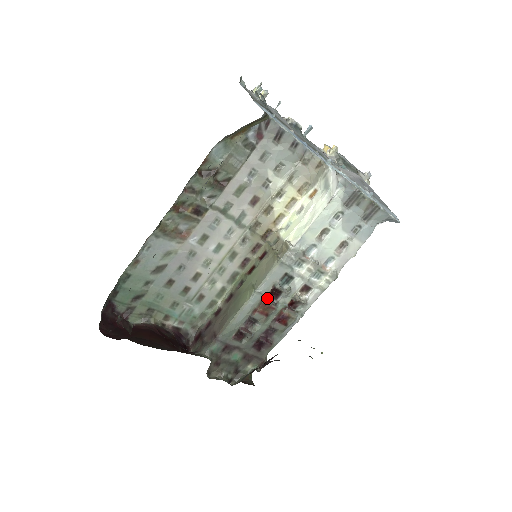
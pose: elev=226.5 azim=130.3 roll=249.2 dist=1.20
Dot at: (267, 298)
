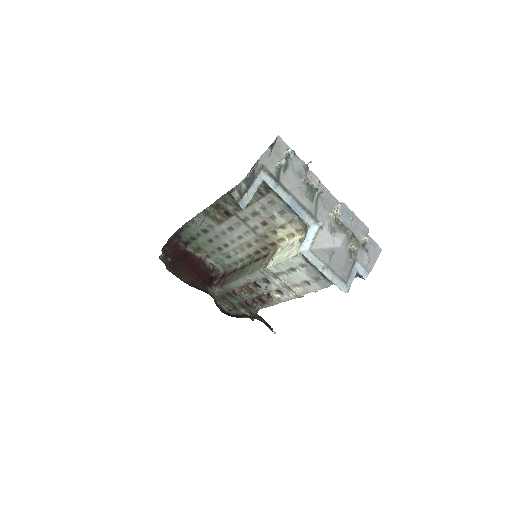
Dot at: (251, 284)
